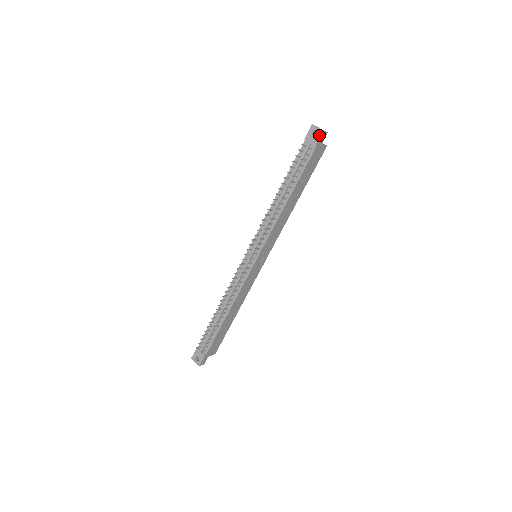
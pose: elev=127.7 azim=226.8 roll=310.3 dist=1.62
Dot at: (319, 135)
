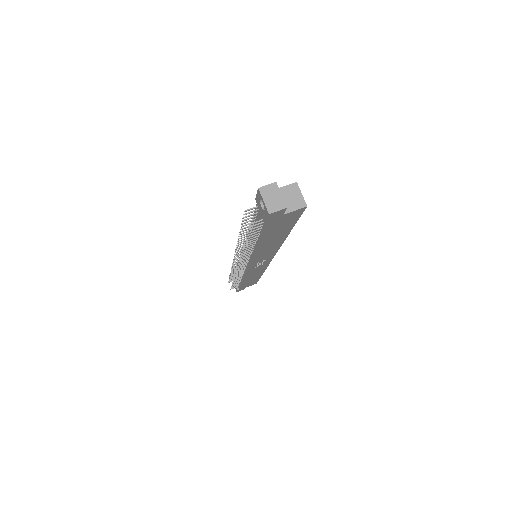
Dot at: (265, 214)
